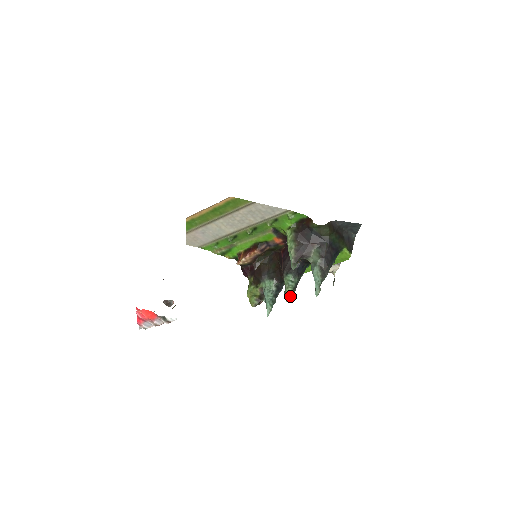
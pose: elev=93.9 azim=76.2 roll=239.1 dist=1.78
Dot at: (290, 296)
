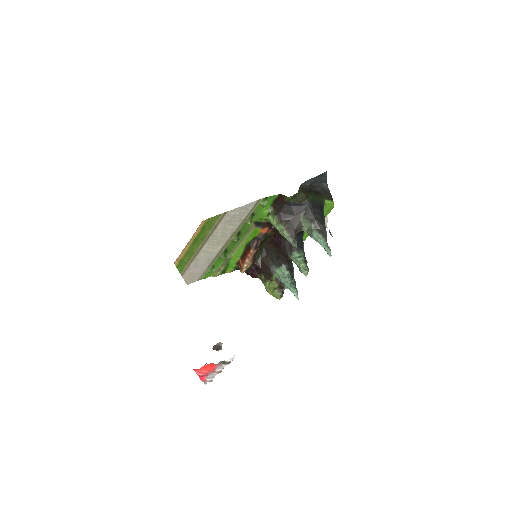
Dot at: (306, 270)
